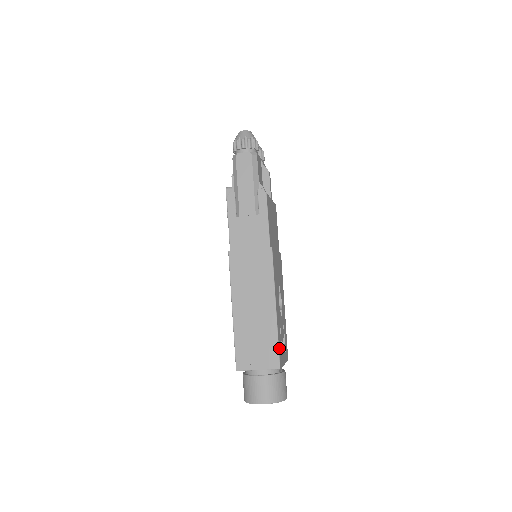
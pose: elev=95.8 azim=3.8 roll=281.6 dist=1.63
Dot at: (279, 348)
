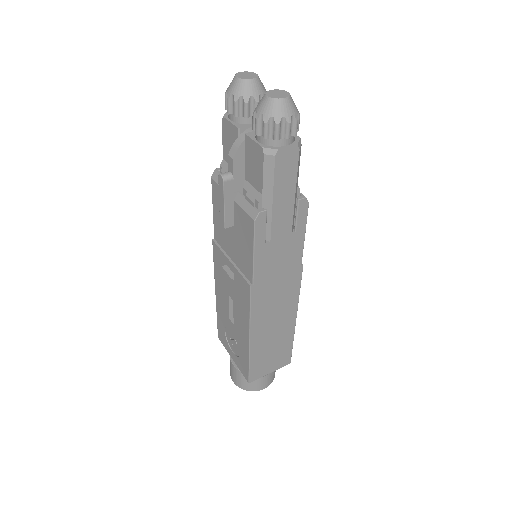
Dot at: occluded
